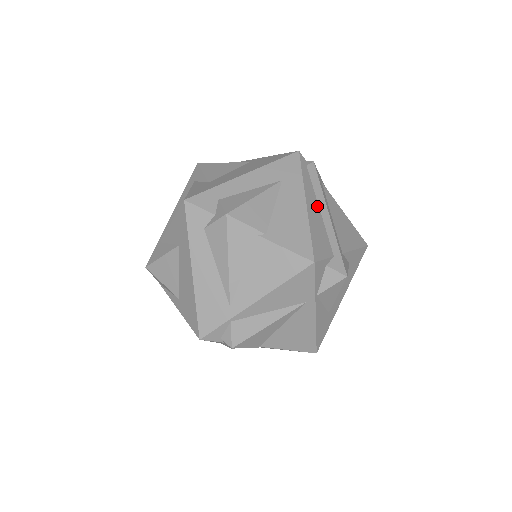
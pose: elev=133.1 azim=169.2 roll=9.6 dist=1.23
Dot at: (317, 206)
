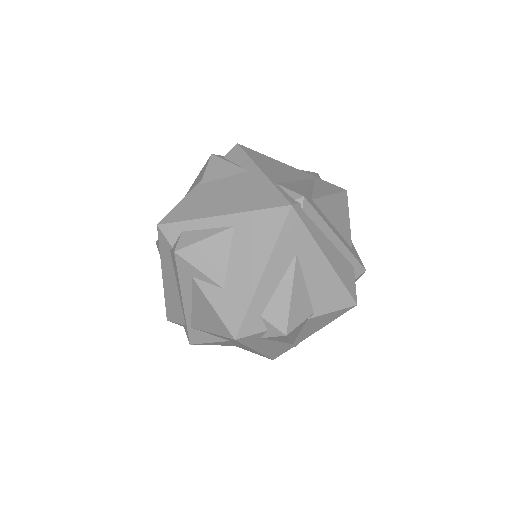
Dot at: (328, 242)
